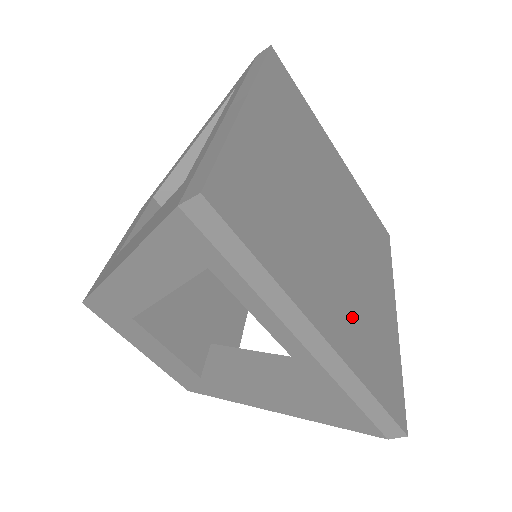
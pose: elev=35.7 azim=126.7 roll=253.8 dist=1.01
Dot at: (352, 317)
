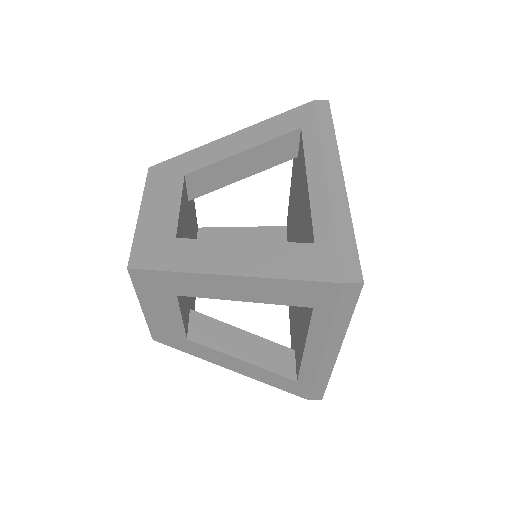
Dot at: occluded
